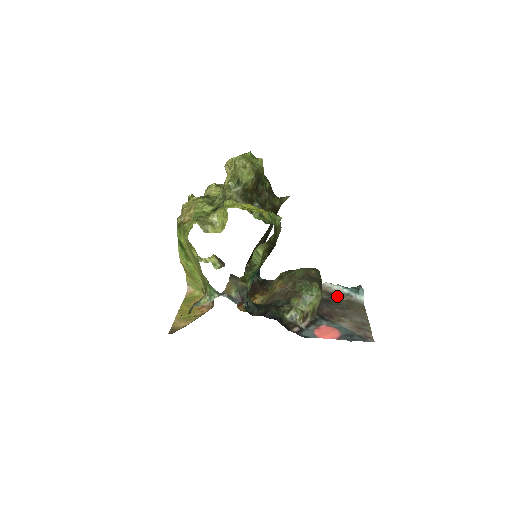
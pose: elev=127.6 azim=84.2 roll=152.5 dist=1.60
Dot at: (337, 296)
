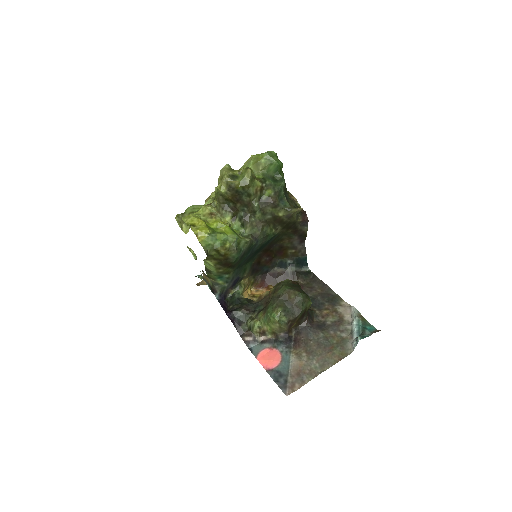
Dot at: (342, 328)
